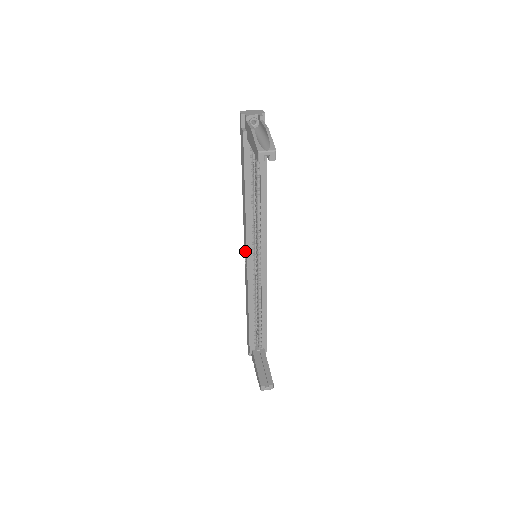
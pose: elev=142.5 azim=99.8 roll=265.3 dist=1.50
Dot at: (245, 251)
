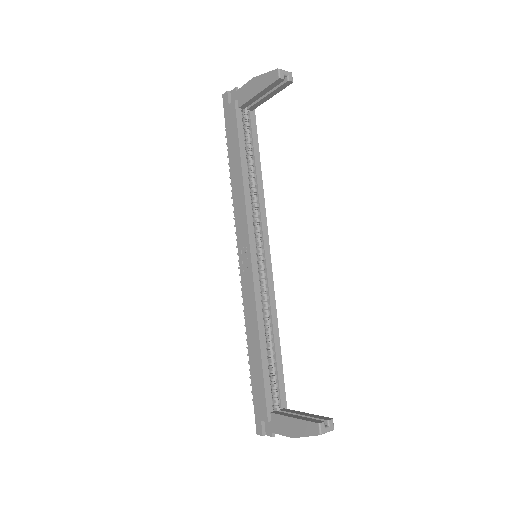
Dot at: (243, 250)
